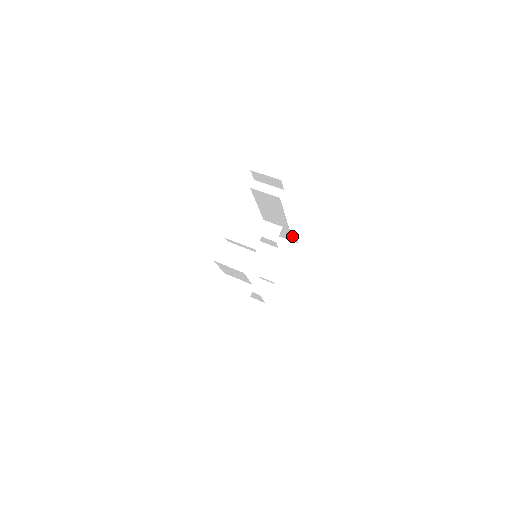
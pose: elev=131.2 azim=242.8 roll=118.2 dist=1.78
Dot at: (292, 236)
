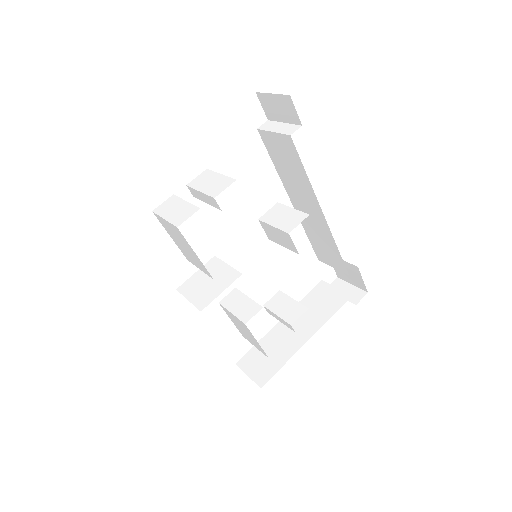
Dot at: (355, 273)
